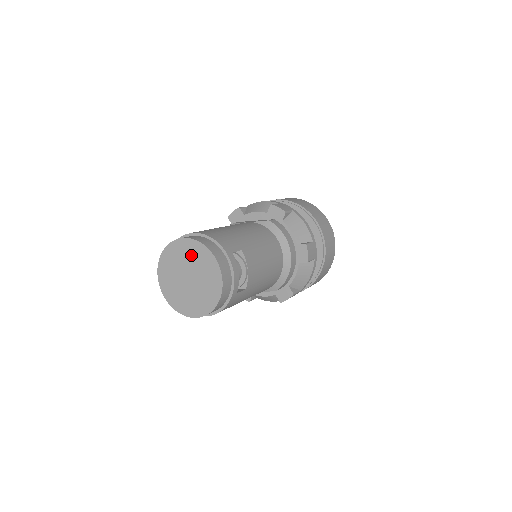
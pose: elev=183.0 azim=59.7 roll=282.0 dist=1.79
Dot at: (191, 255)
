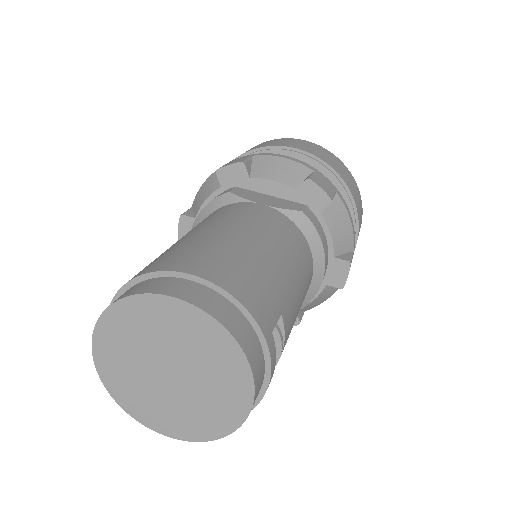
Dot at: (188, 337)
